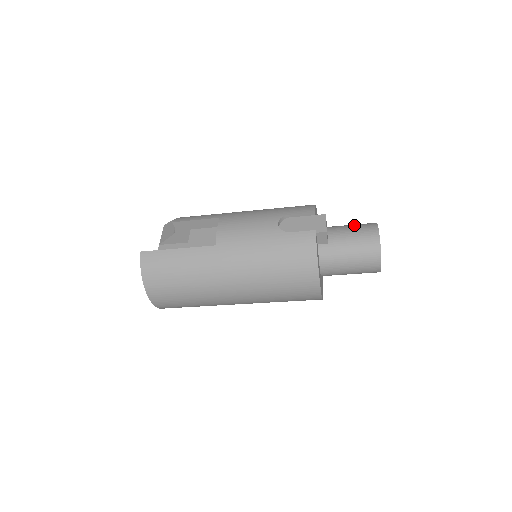
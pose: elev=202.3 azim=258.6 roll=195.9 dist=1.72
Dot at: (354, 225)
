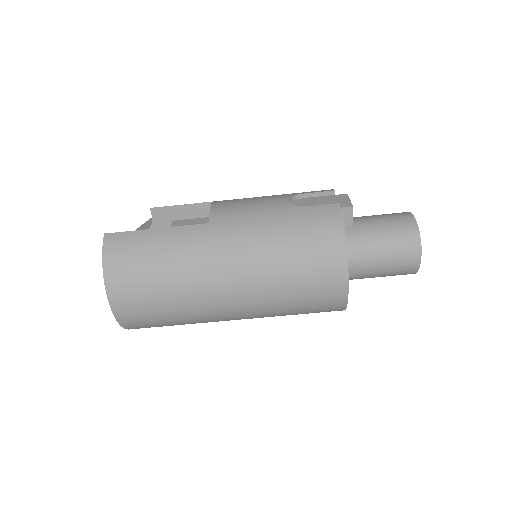
Dot at: occluded
